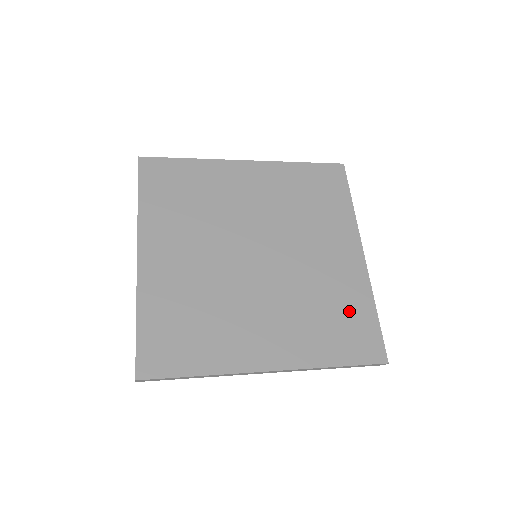
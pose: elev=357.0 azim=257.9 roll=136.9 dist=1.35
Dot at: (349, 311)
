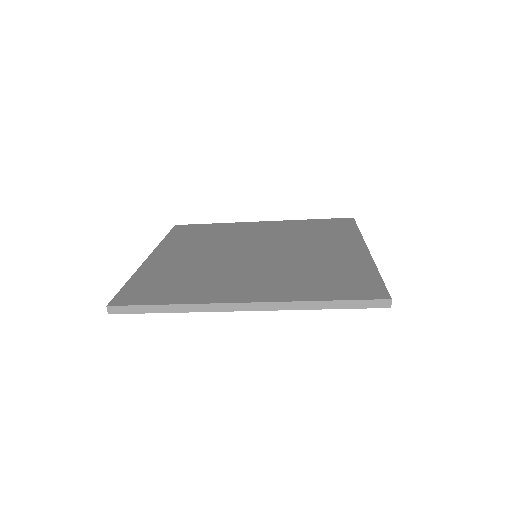
Dot at: (346, 273)
